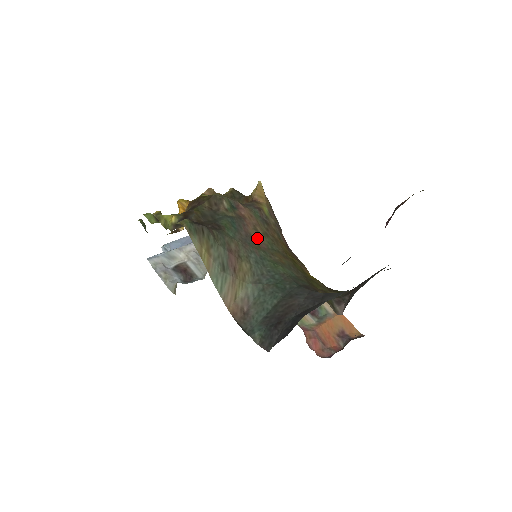
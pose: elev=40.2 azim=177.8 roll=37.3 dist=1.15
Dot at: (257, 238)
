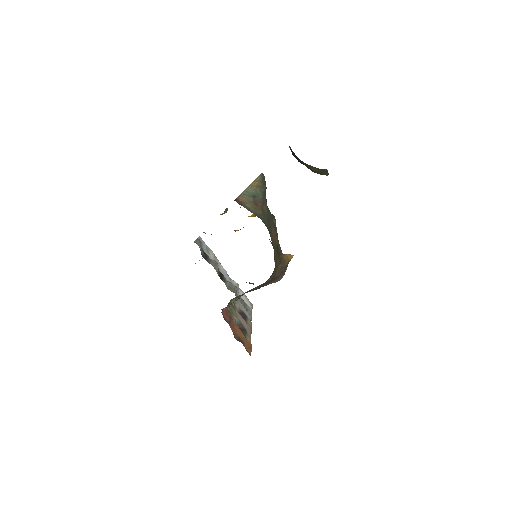
Dot at: (272, 233)
